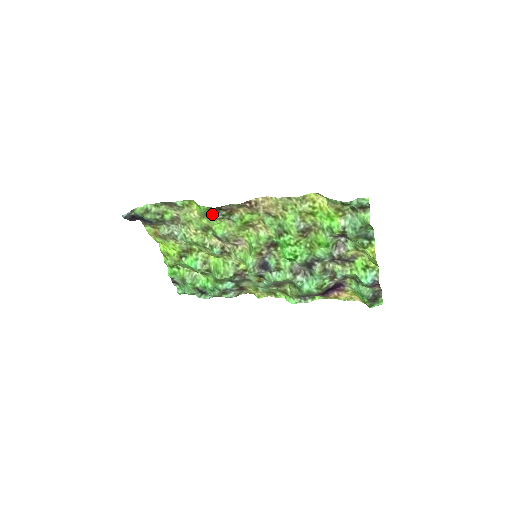
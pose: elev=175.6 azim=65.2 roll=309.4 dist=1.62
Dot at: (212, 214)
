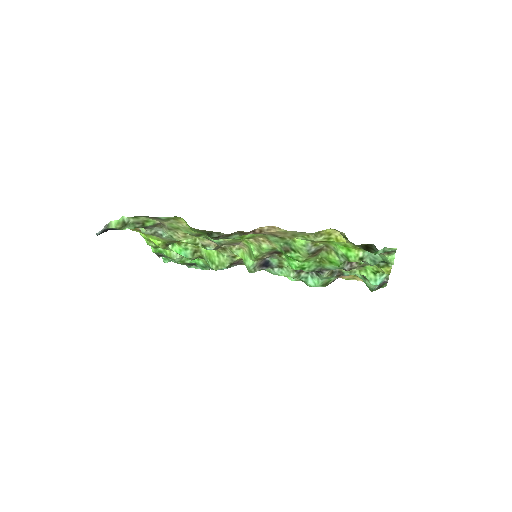
Dot at: (206, 231)
